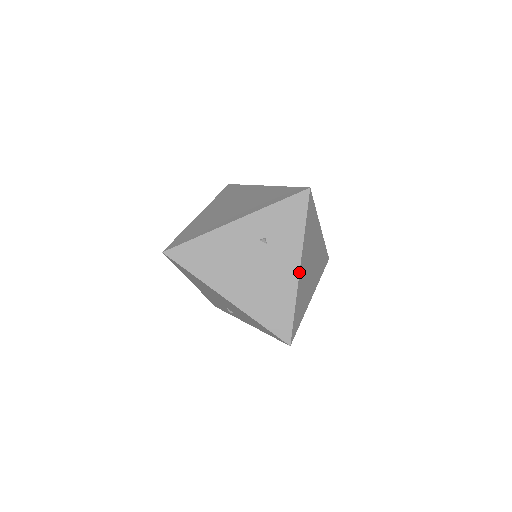
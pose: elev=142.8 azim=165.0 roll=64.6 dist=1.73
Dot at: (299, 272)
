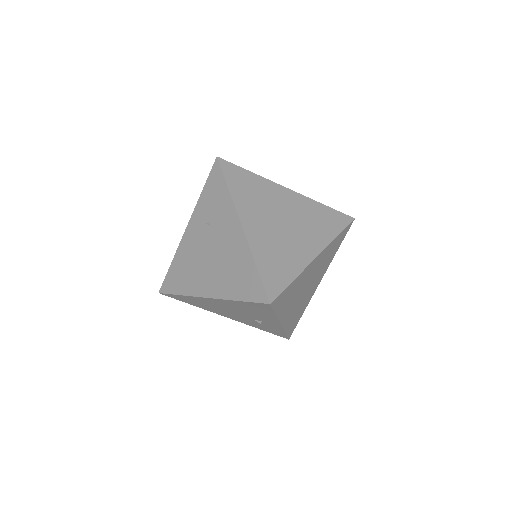
Dot at: (242, 228)
